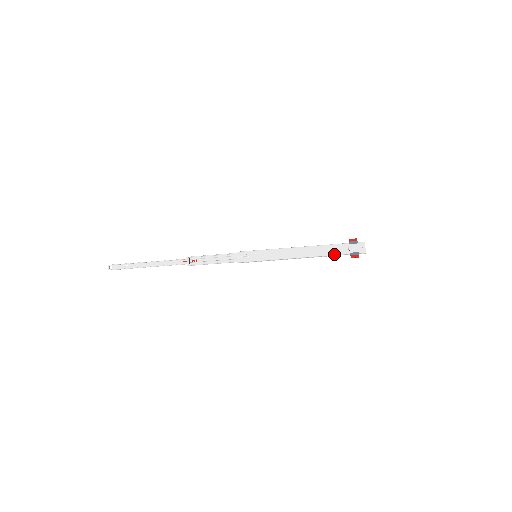
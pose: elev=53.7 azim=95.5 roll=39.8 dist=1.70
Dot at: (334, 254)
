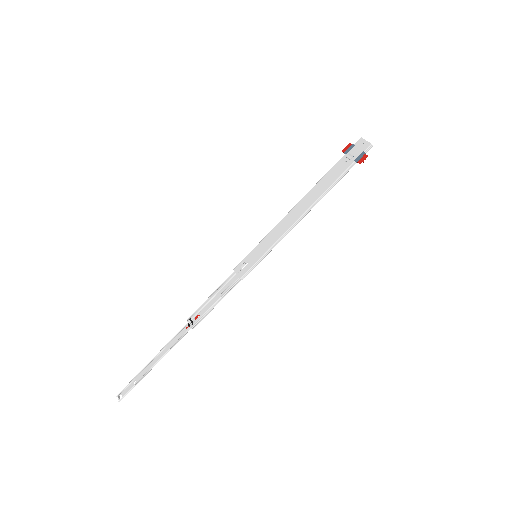
Dot at: (337, 178)
